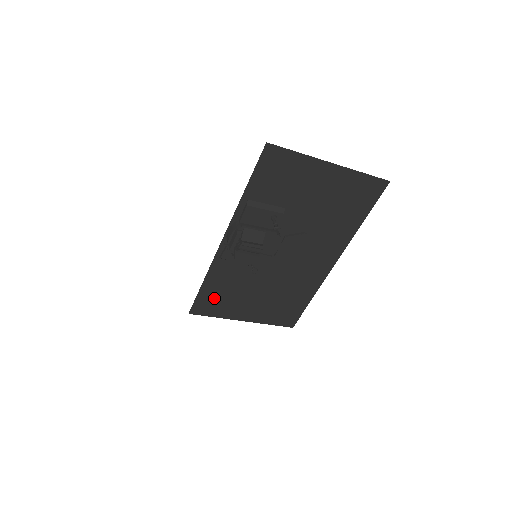
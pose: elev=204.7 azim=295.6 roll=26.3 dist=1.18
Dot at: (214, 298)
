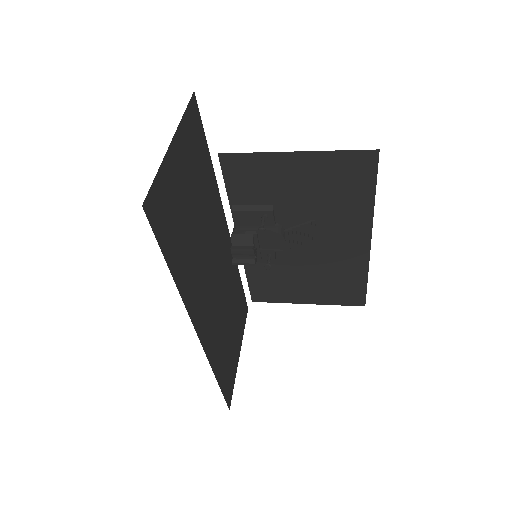
Dot at: (266, 287)
